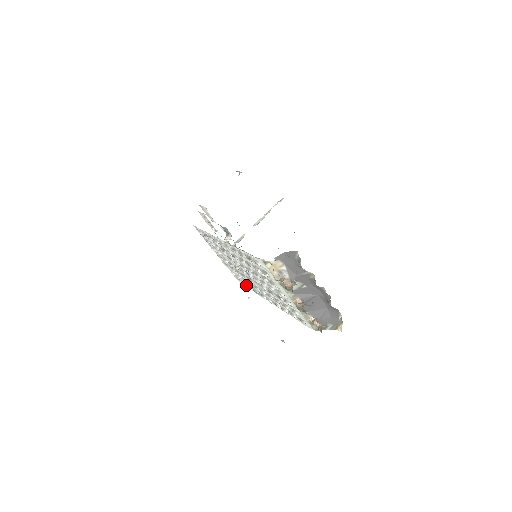
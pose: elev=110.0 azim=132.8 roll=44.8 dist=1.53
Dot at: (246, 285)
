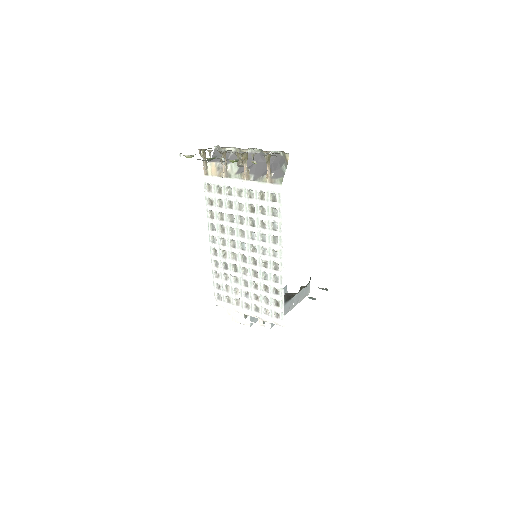
Dot at: (279, 304)
